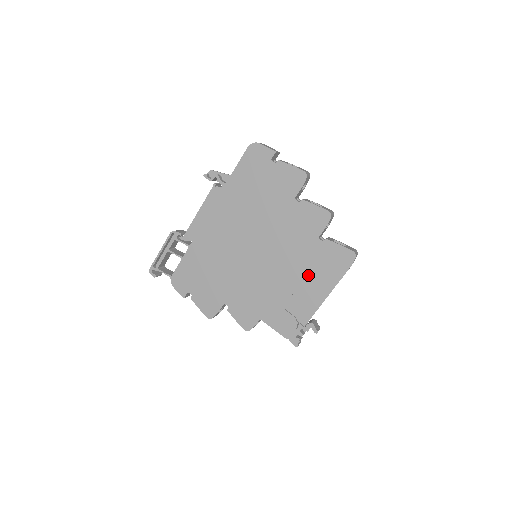
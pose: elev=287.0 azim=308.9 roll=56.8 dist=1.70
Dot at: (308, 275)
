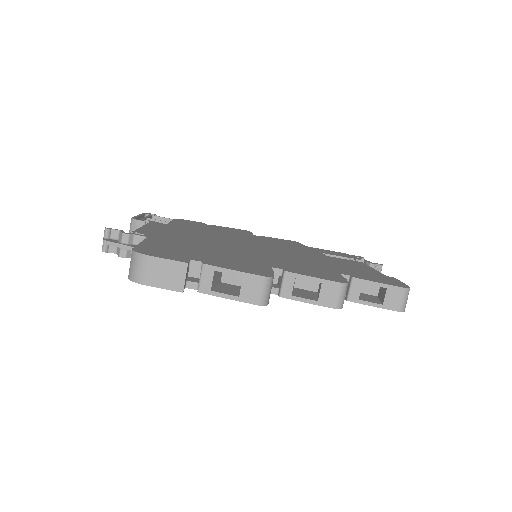
Dot at: occluded
